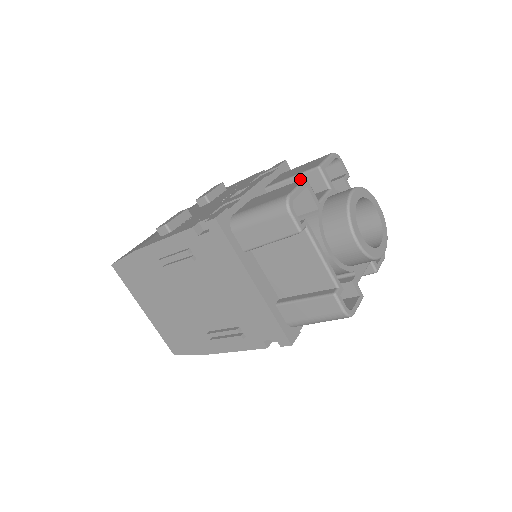
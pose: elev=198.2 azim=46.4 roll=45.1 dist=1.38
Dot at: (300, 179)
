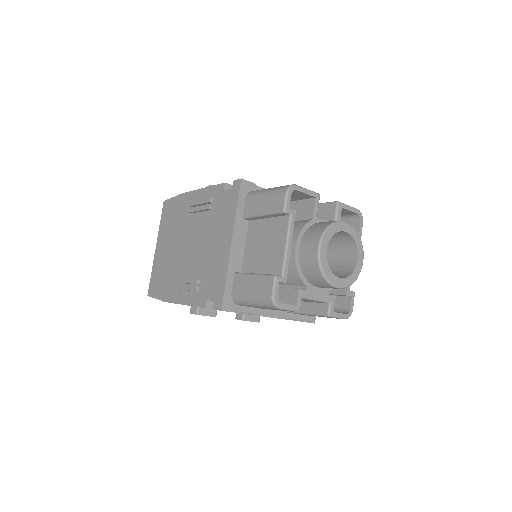
Dot at: (321, 207)
